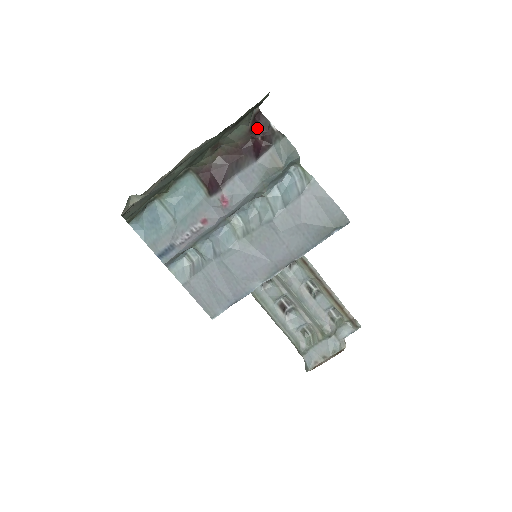
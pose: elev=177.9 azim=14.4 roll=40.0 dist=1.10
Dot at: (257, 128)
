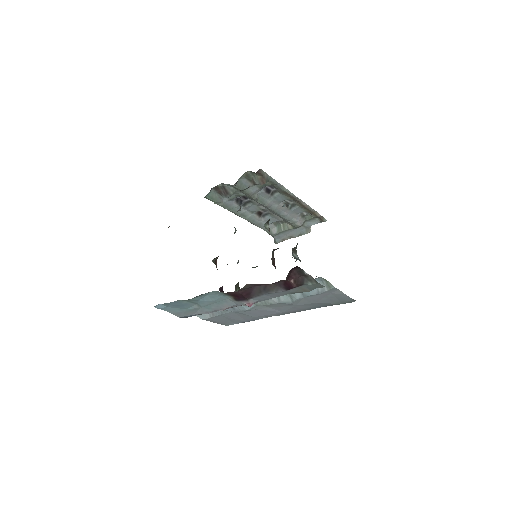
Dot at: (290, 274)
